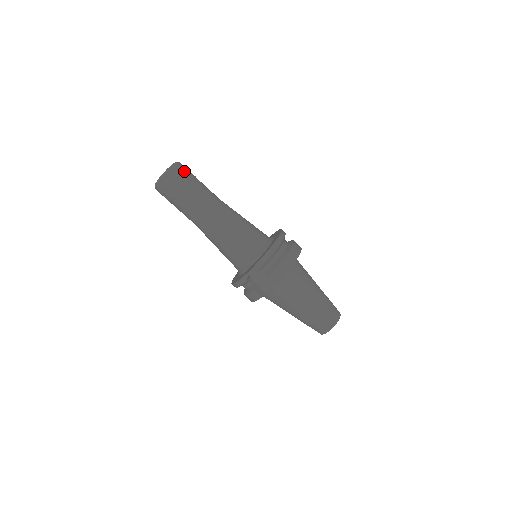
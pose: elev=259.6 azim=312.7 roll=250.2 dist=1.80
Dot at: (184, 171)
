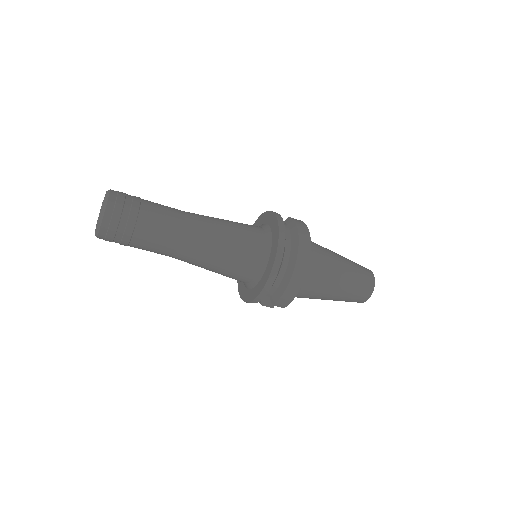
Dot at: (120, 217)
